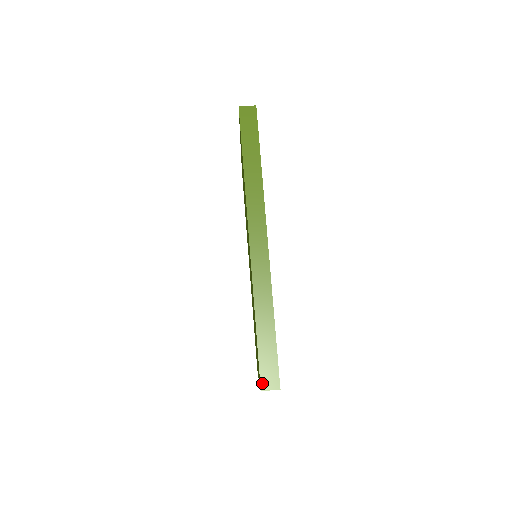
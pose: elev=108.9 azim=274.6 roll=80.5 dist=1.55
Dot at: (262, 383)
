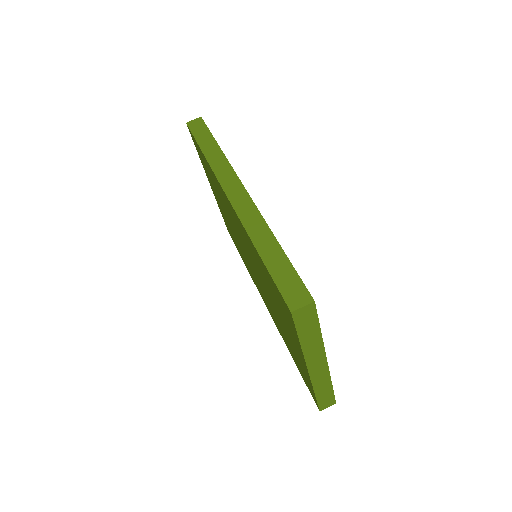
Dot at: (289, 304)
